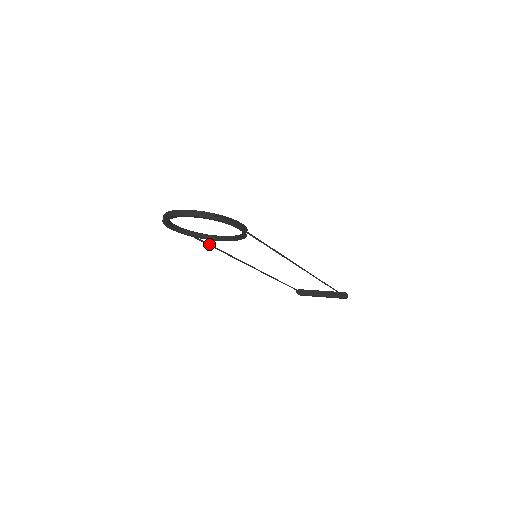
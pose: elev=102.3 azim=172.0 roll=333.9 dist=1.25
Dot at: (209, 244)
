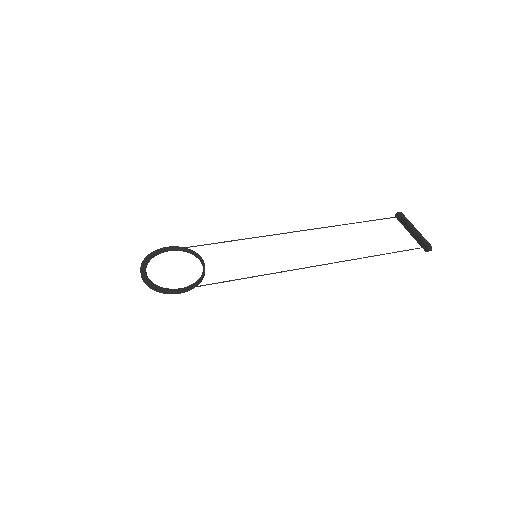
Dot at: (216, 243)
